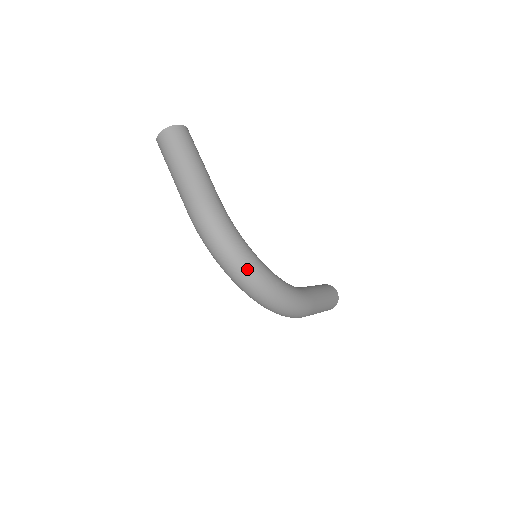
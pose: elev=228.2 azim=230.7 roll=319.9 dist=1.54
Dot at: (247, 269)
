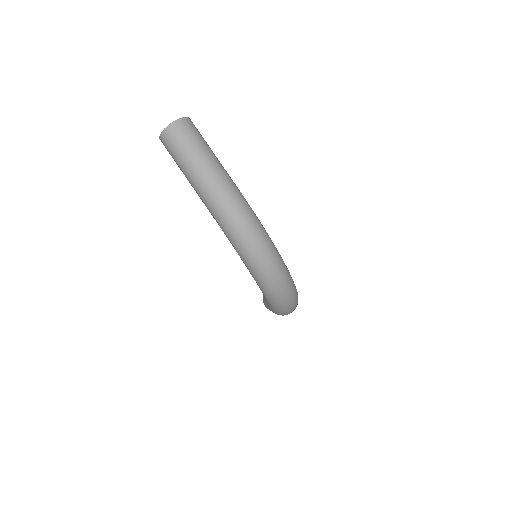
Dot at: (278, 264)
